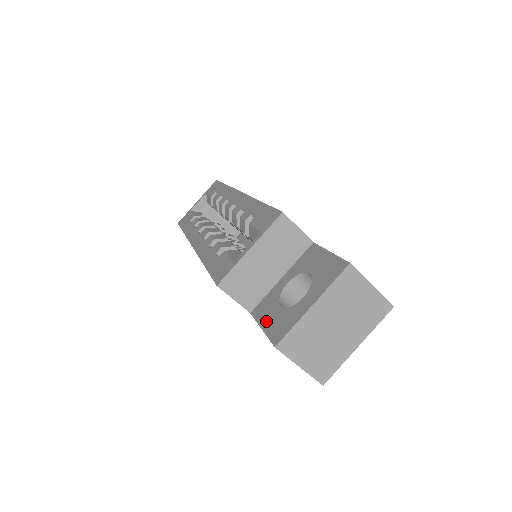
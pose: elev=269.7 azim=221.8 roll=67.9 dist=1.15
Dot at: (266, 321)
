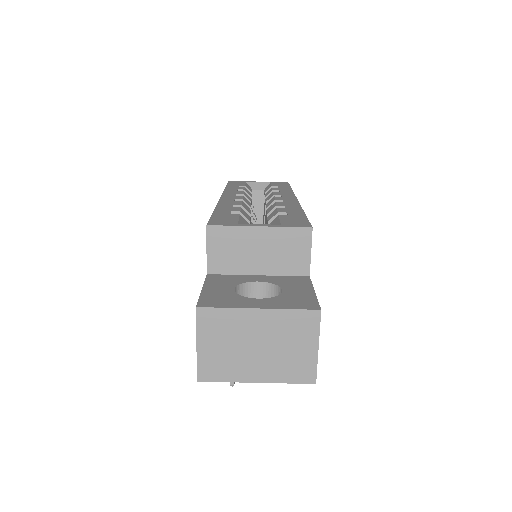
Dot at: (212, 288)
